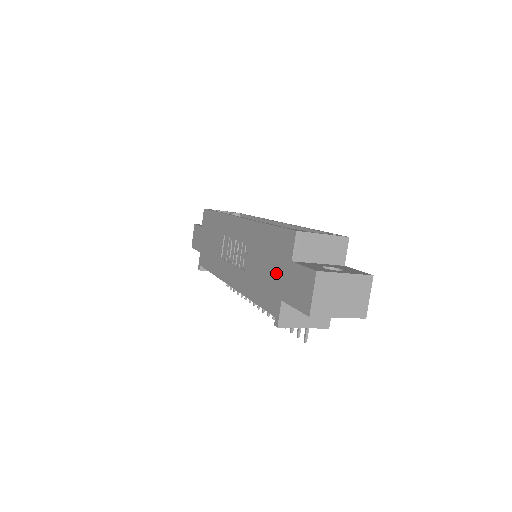
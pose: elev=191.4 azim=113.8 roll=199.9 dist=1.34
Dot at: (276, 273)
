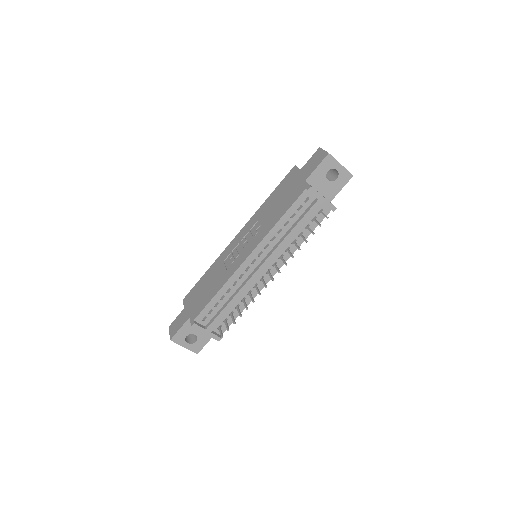
Dot at: (292, 186)
